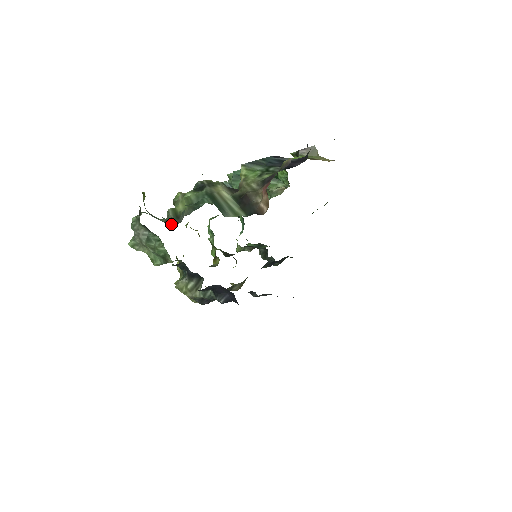
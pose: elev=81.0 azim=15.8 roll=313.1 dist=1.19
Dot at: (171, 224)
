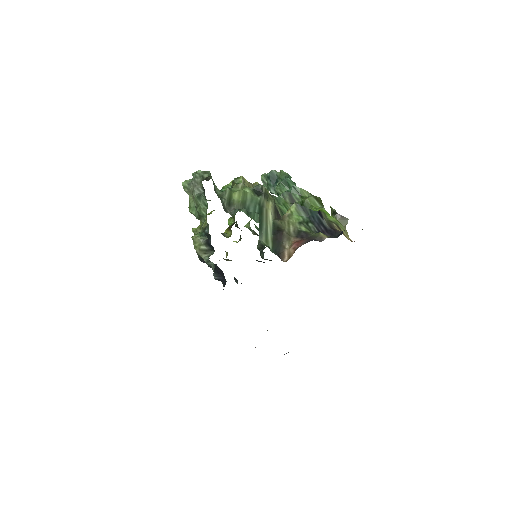
Dot at: occluded
